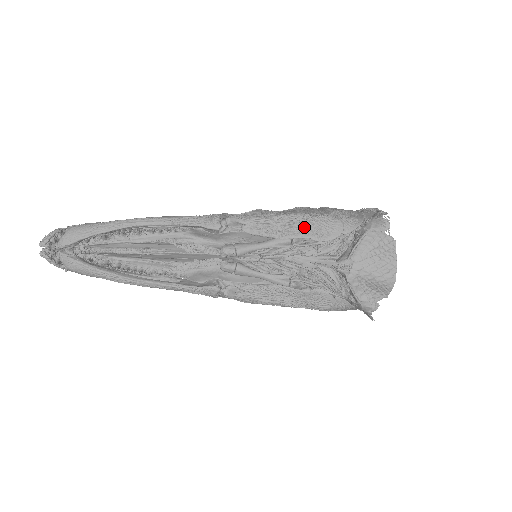
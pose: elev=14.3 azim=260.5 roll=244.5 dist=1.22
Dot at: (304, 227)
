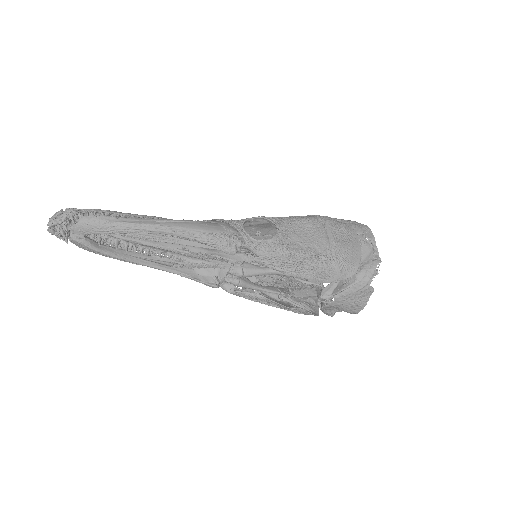
Dot at: (308, 270)
